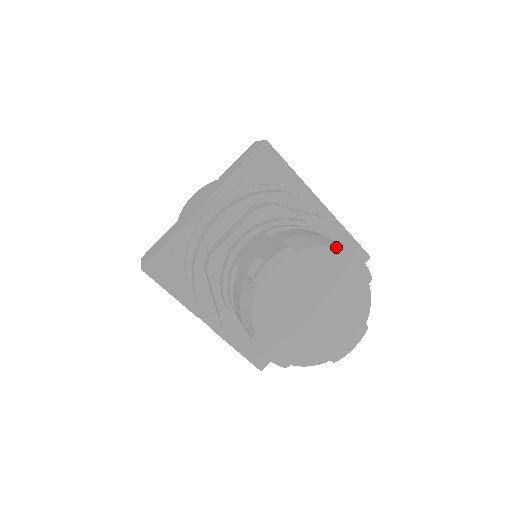
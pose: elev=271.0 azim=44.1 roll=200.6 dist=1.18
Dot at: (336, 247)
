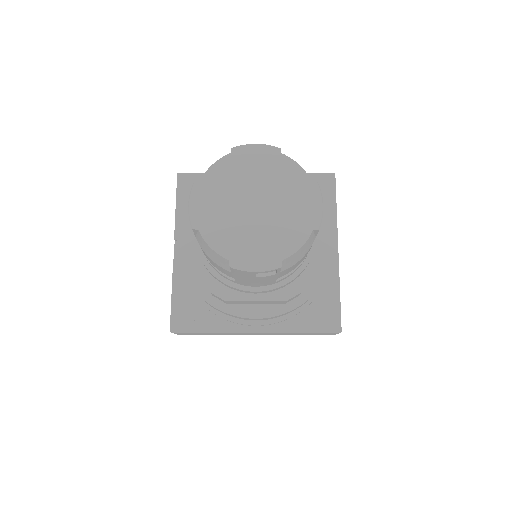
Dot at: (312, 182)
